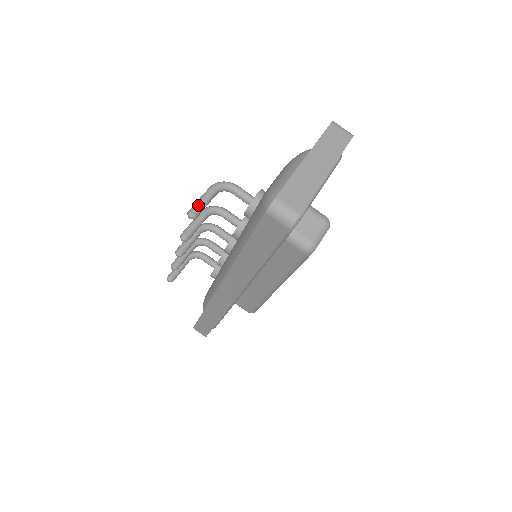
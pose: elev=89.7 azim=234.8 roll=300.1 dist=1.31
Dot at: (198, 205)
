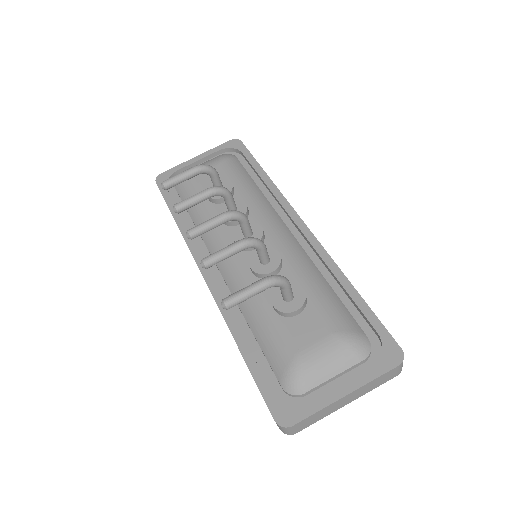
Dot at: (239, 302)
